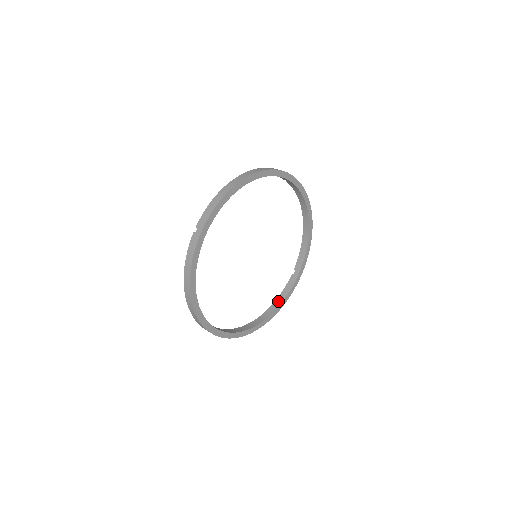
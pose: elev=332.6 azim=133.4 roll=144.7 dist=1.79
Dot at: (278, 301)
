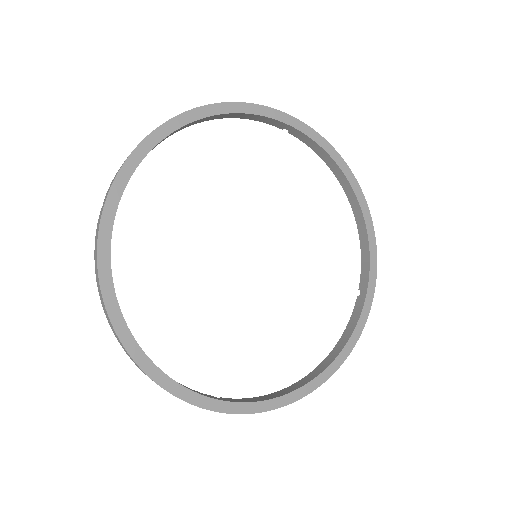
Dot at: (338, 346)
